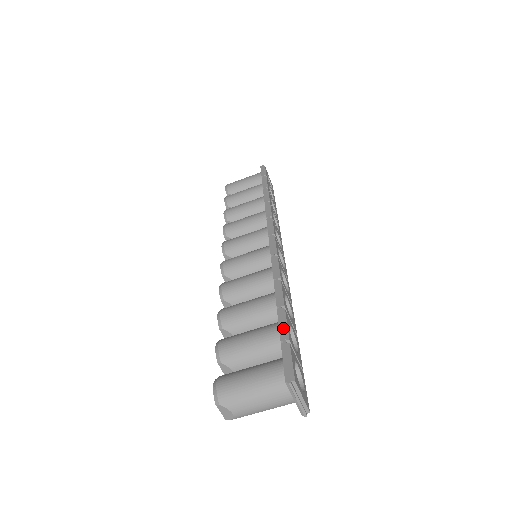
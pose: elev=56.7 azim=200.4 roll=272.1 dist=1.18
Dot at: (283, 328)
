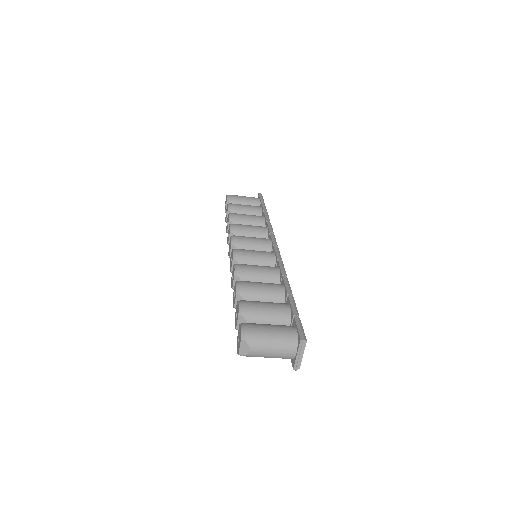
Dot at: (295, 307)
